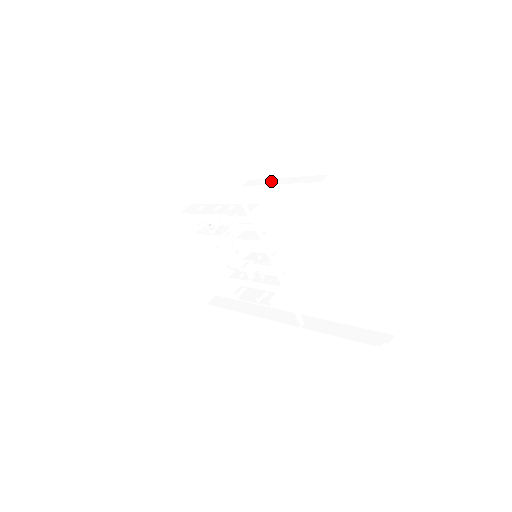
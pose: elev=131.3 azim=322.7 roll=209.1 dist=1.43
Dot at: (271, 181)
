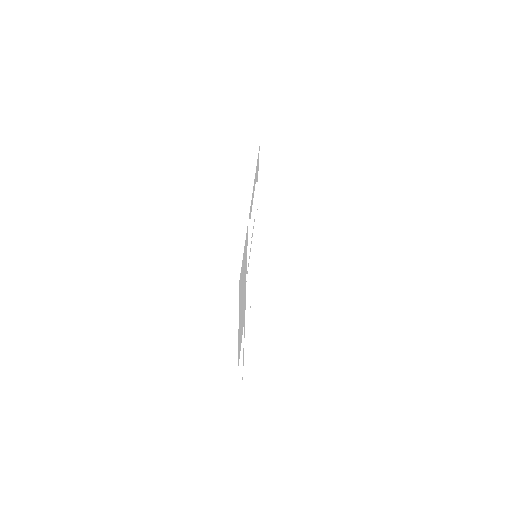
Dot at: (257, 241)
